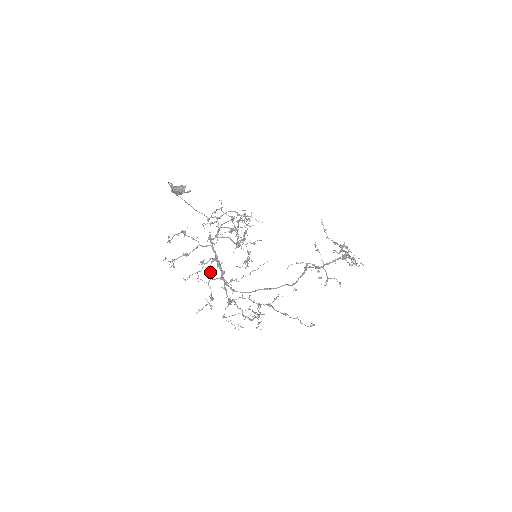
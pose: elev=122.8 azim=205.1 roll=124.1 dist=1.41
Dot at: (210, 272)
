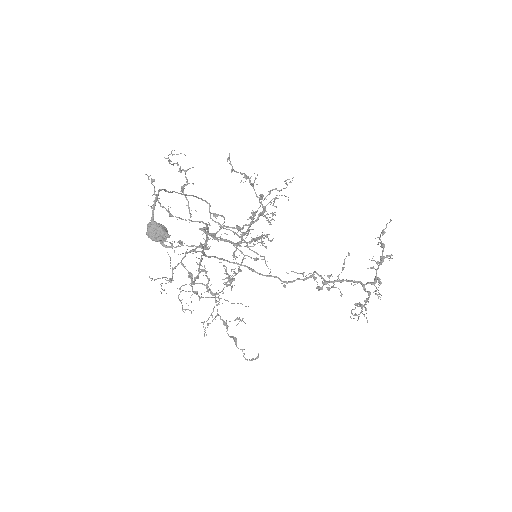
Dot at: occluded
